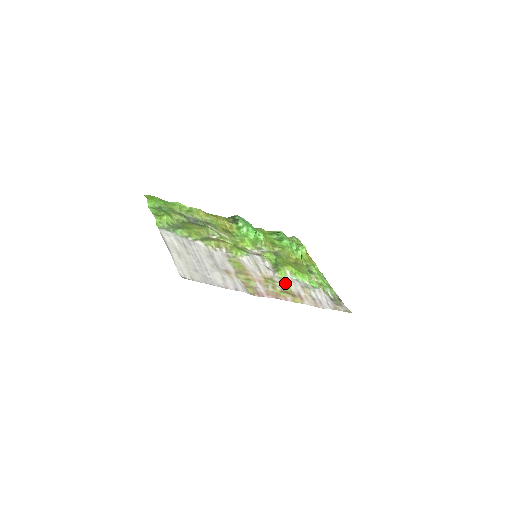
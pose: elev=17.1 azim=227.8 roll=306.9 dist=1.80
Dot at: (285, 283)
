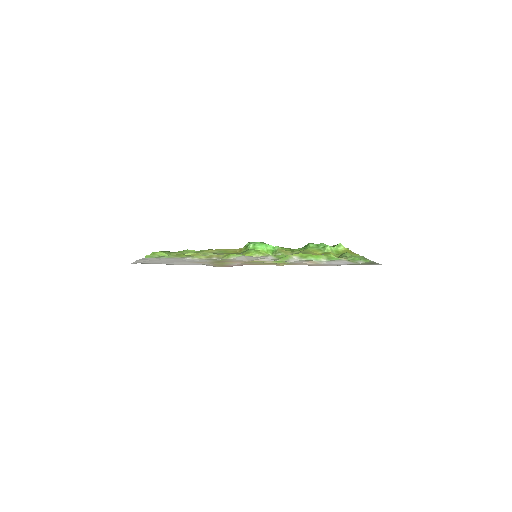
Dot at: occluded
